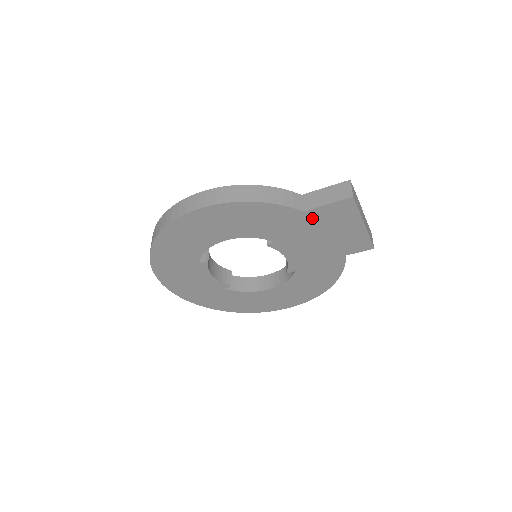
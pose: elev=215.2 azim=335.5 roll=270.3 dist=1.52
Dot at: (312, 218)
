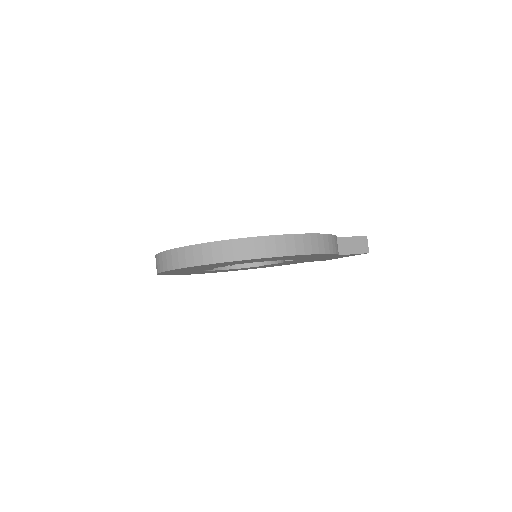
Dot at: (335, 256)
